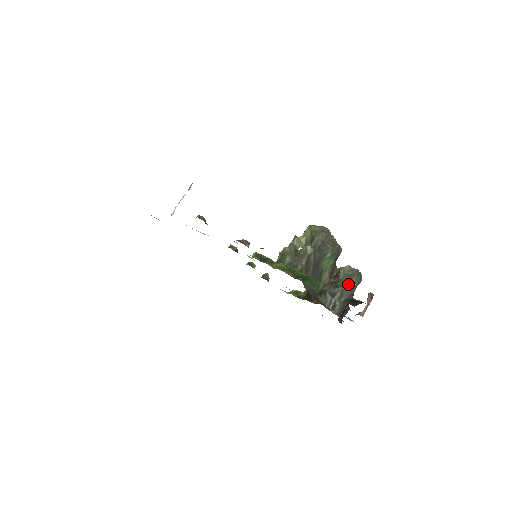
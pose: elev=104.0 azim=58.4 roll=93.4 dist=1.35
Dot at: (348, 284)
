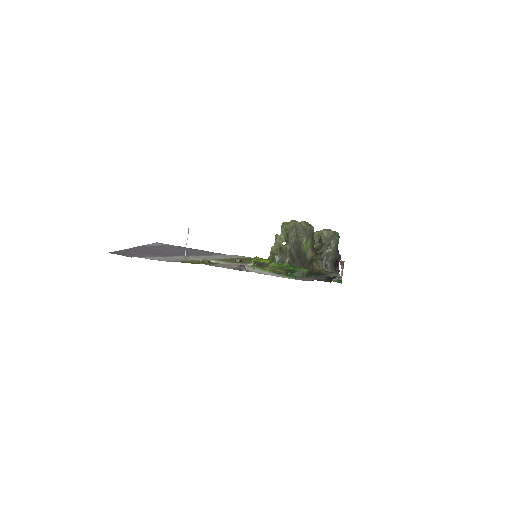
Dot at: (329, 248)
